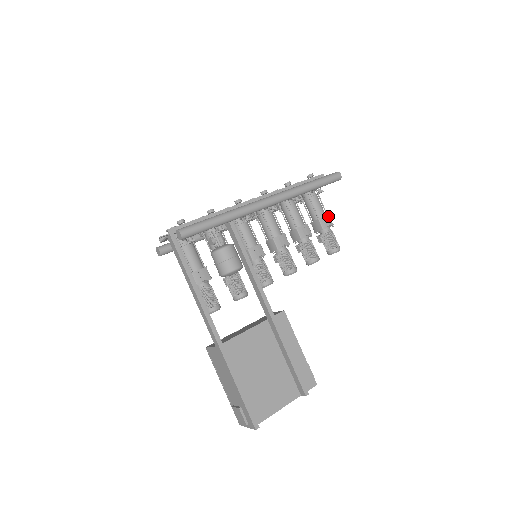
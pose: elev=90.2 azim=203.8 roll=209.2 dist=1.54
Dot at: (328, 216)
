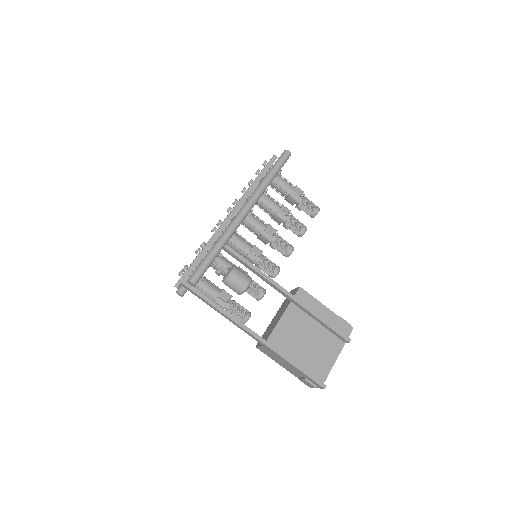
Dot at: (296, 187)
